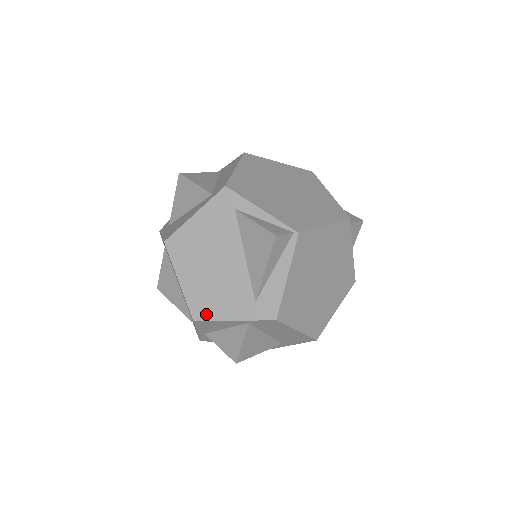
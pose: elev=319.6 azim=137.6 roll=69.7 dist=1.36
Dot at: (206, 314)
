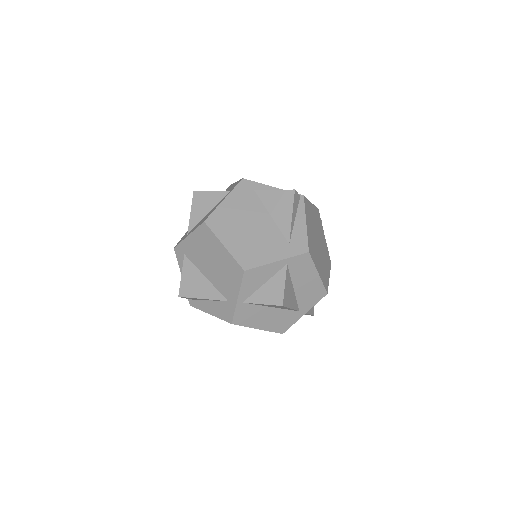
Dot at: (253, 263)
